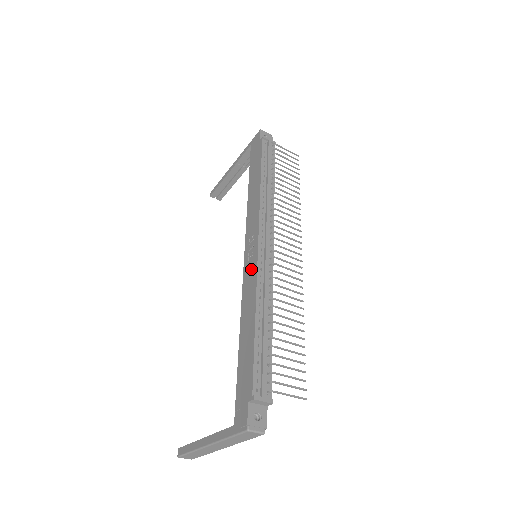
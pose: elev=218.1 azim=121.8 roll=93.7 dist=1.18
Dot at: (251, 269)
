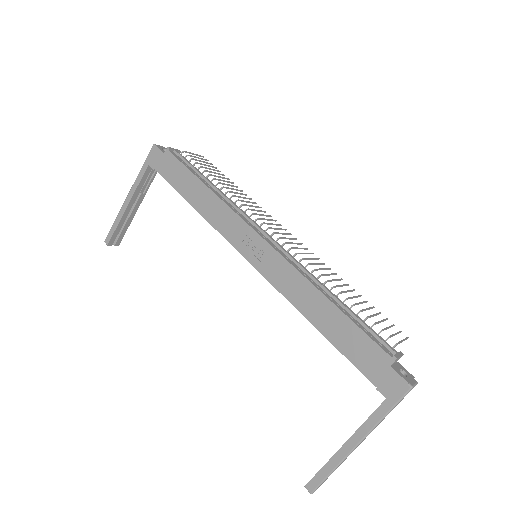
Dot at: (275, 265)
